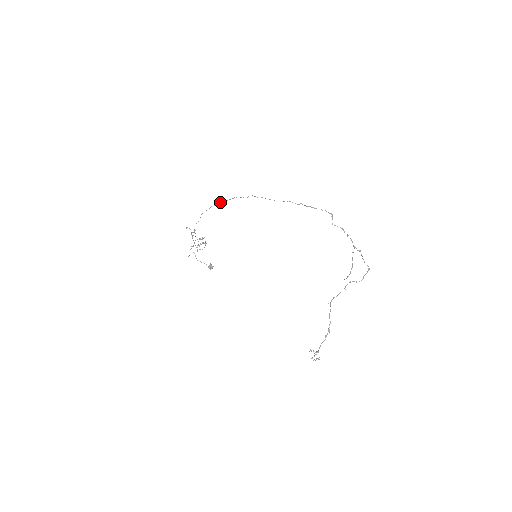
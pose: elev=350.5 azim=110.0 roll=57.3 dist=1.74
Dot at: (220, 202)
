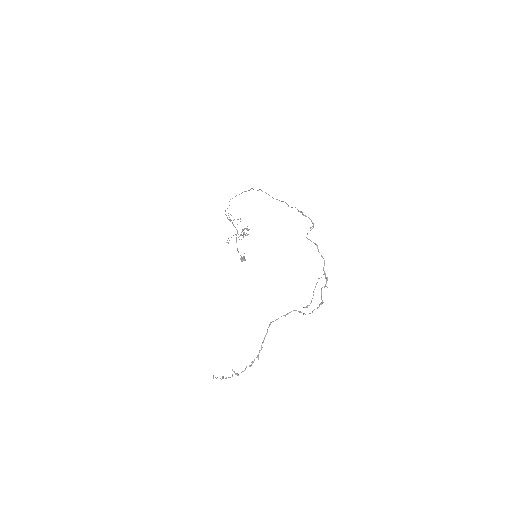
Dot at: occluded
